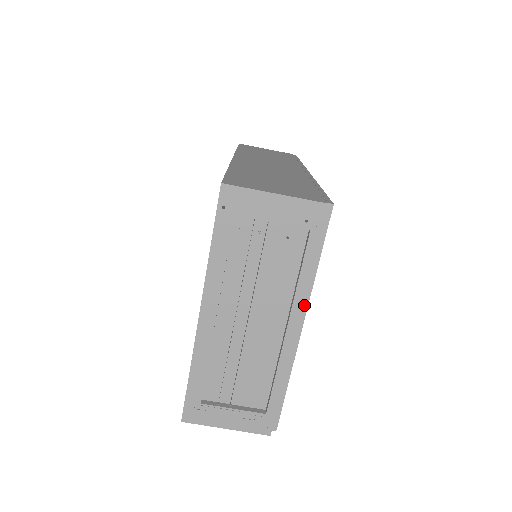
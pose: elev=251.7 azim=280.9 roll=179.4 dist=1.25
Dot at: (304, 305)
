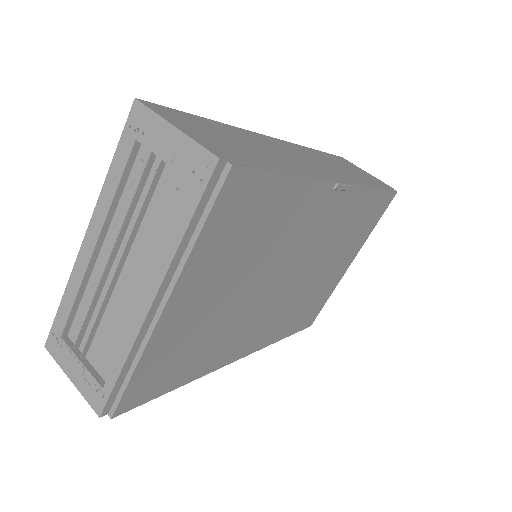
Dot at: (172, 281)
